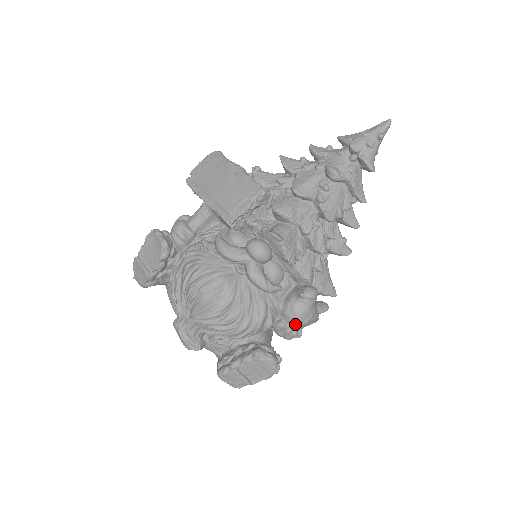
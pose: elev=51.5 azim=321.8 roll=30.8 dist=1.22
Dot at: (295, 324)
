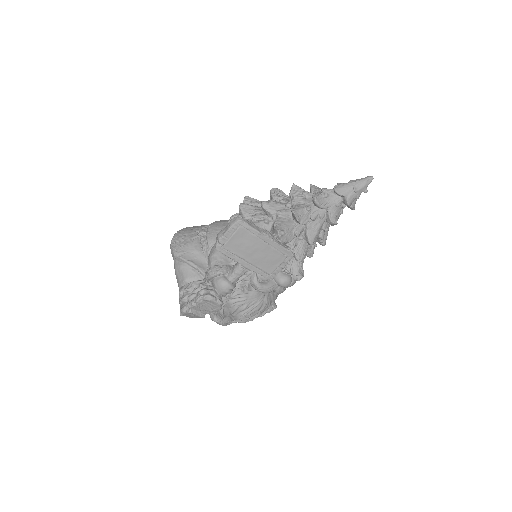
Dot at: occluded
